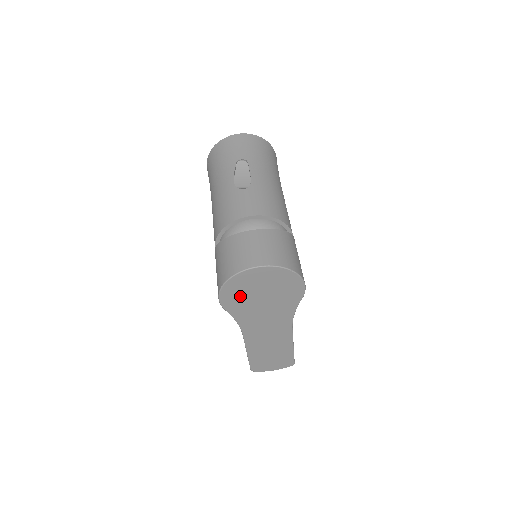
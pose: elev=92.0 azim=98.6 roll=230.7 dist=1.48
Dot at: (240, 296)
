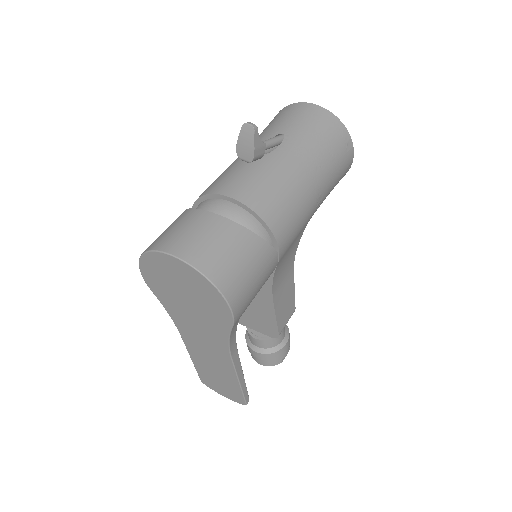
Dot at: (162, 283)
